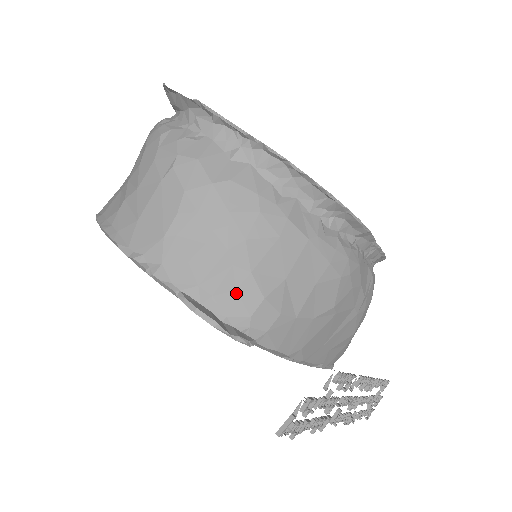
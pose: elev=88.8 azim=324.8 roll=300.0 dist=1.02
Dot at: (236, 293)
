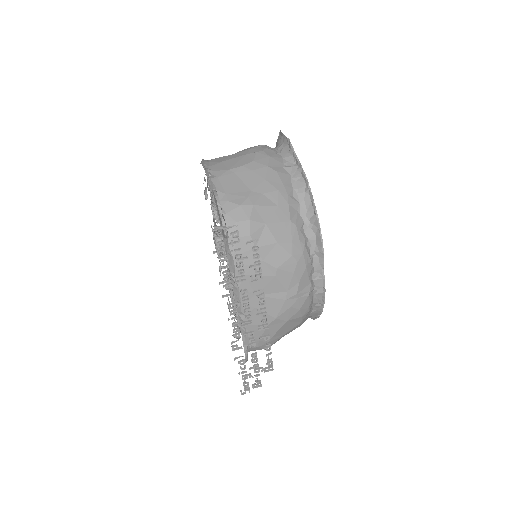
Dot at: (239, 207)
